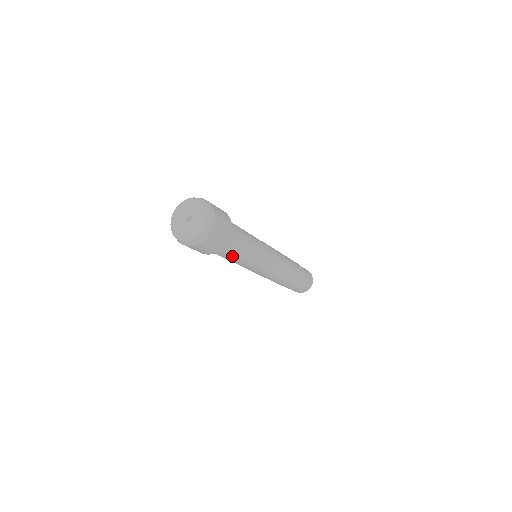
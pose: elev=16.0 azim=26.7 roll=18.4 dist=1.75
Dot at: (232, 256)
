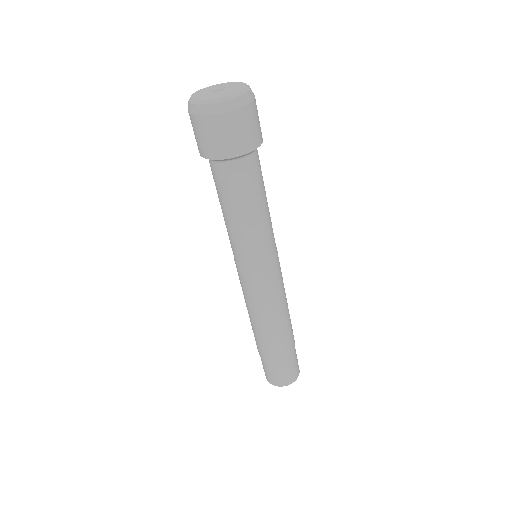
Dot at: (237, 199)
